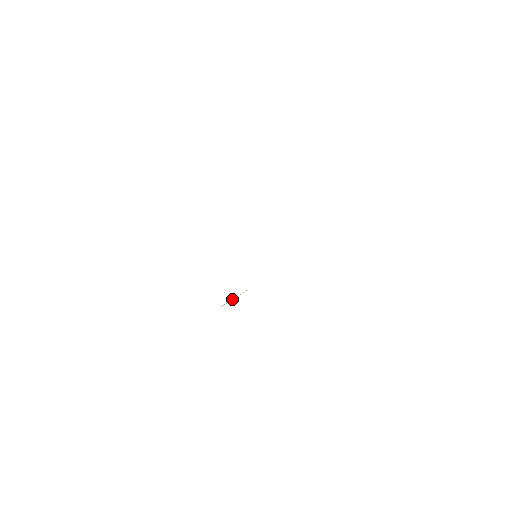
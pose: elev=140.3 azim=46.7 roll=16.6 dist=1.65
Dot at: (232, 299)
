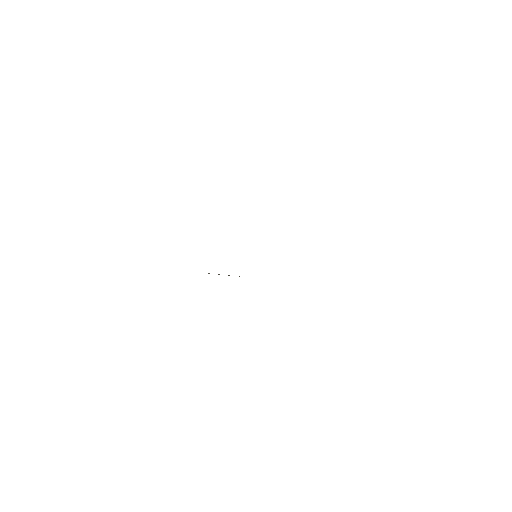
Dot at: occluded
